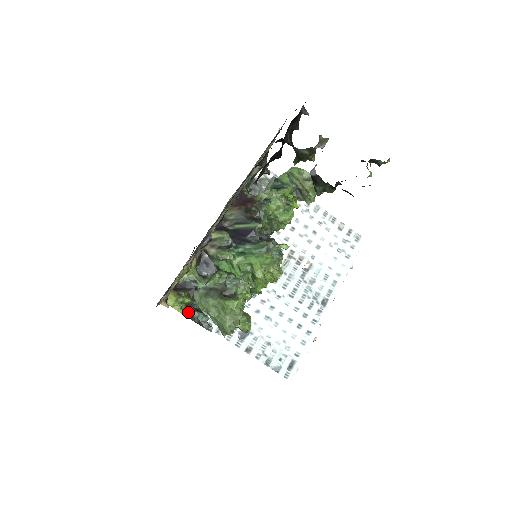
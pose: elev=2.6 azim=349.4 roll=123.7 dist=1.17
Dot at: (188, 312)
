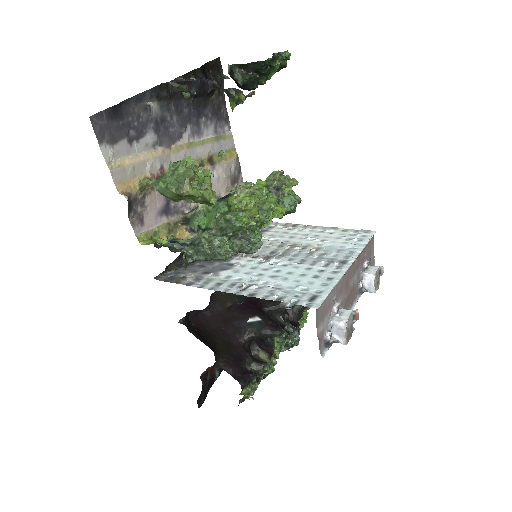
Dot at: (164, 245)
